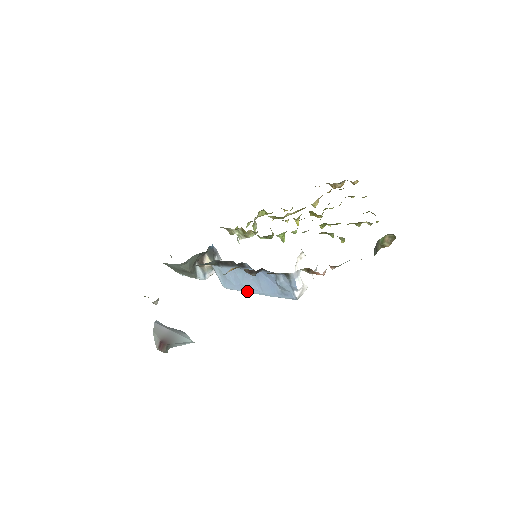
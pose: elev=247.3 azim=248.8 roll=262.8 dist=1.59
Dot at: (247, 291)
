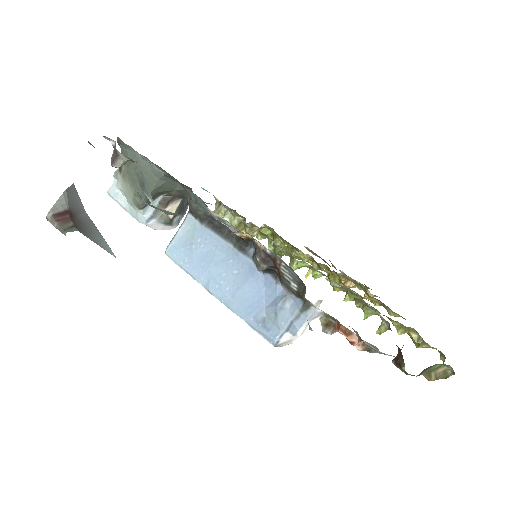
Dot at: (203, 282)
